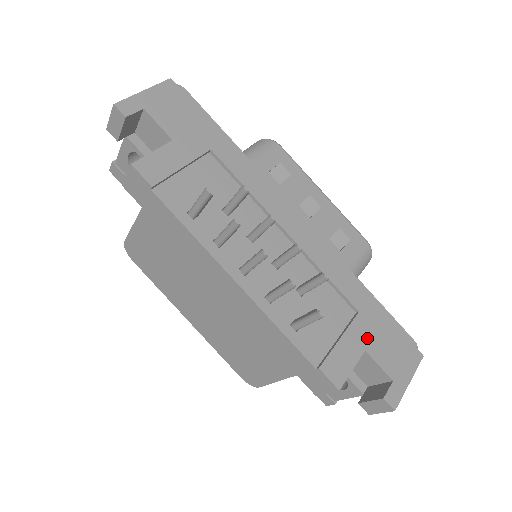
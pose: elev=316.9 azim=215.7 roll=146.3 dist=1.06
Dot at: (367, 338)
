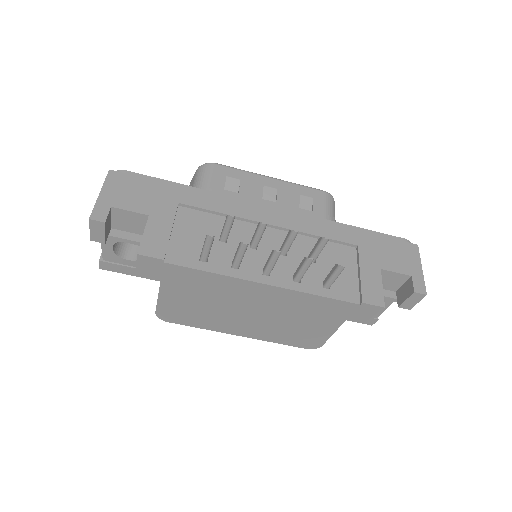
Dot at: (376, 260)
